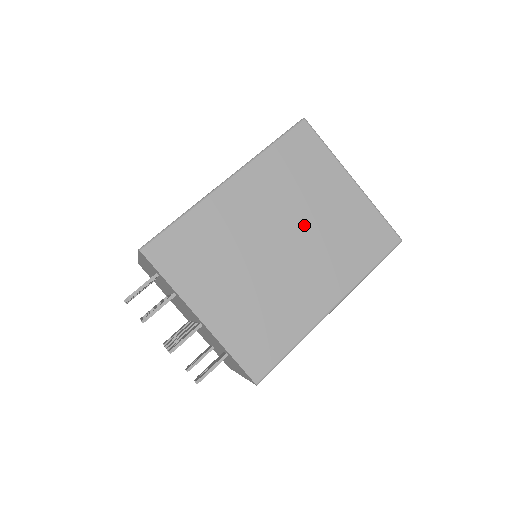
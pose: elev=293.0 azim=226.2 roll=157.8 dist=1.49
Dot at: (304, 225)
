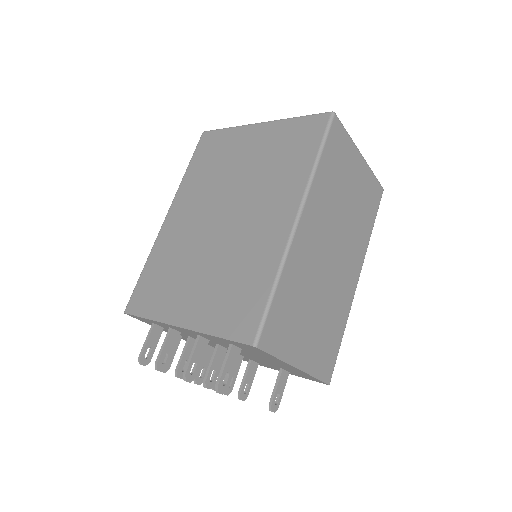
Dot at: (234, 188)
